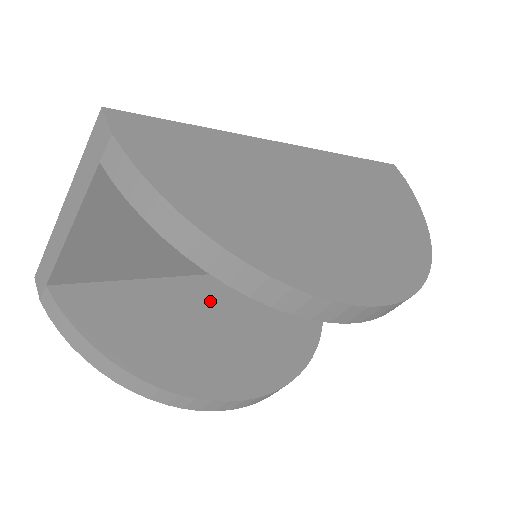
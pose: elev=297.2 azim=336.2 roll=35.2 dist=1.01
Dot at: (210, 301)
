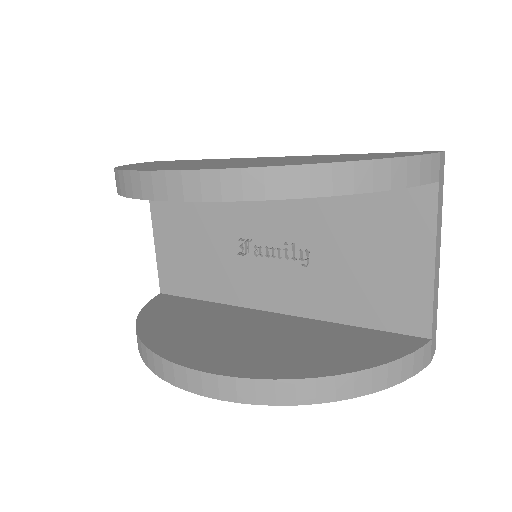
Dot at: (245, 321)
